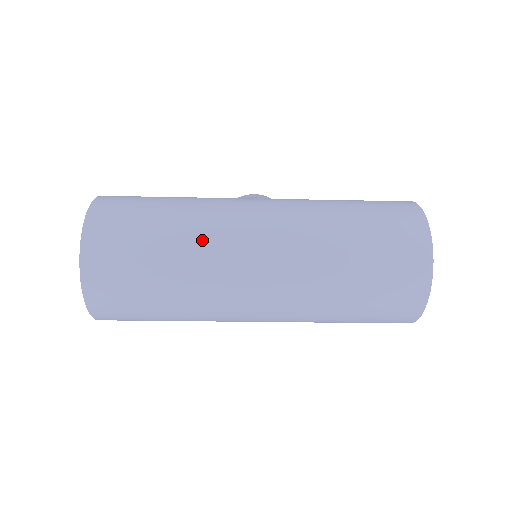
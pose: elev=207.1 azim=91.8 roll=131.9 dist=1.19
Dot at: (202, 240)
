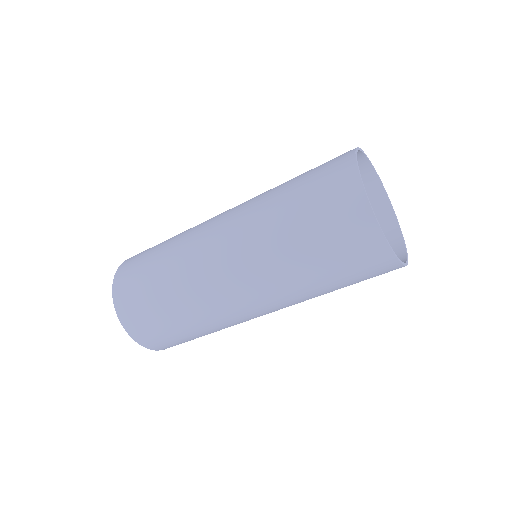
Dot at: (181, 267)
